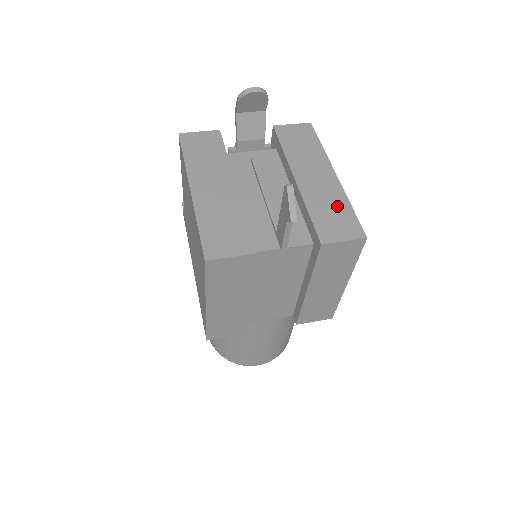
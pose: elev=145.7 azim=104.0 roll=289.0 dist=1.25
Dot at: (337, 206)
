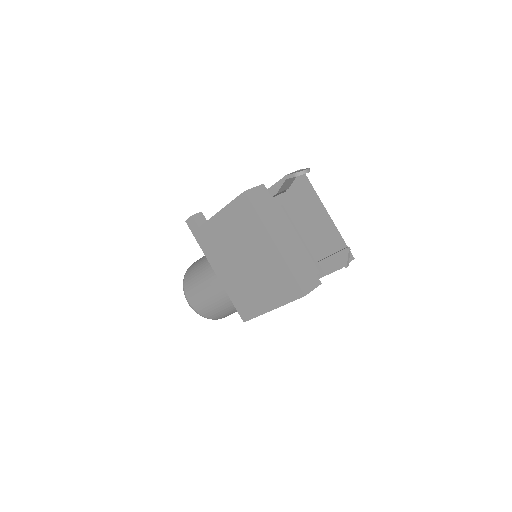
Dot at: (337, 239)
